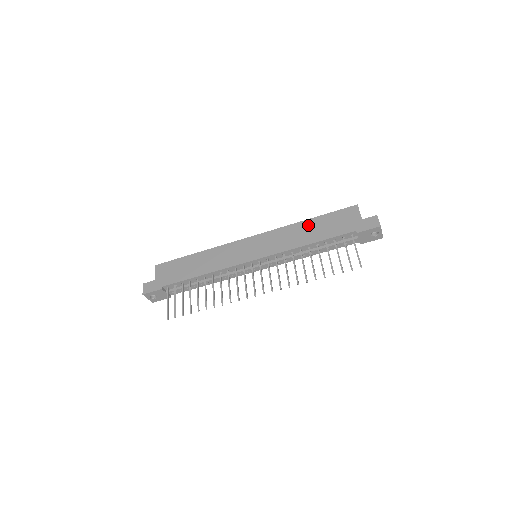
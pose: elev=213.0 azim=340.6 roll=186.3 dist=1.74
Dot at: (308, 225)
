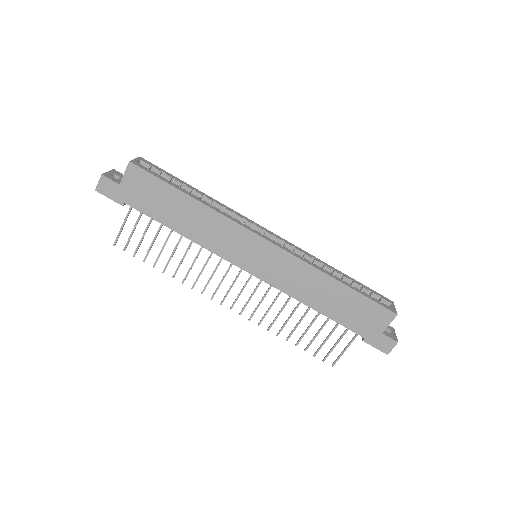
Dot at: (333, 288)
